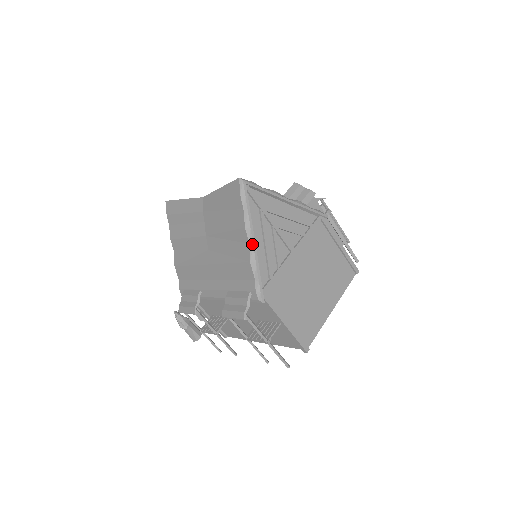
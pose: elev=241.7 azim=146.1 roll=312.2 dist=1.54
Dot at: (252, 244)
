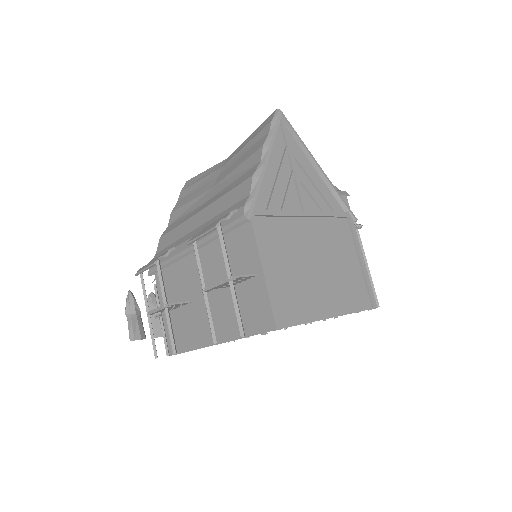
Dot at: (264, 161)
